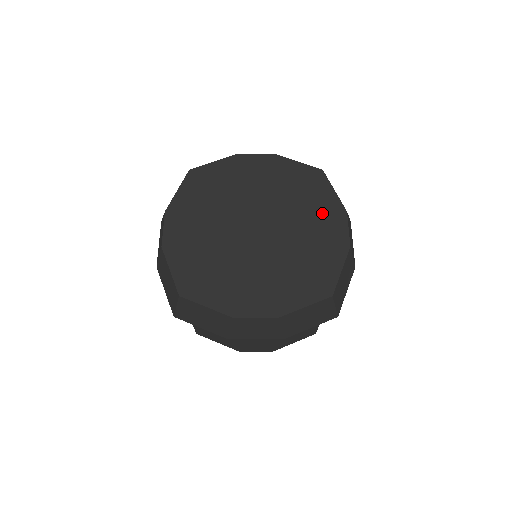
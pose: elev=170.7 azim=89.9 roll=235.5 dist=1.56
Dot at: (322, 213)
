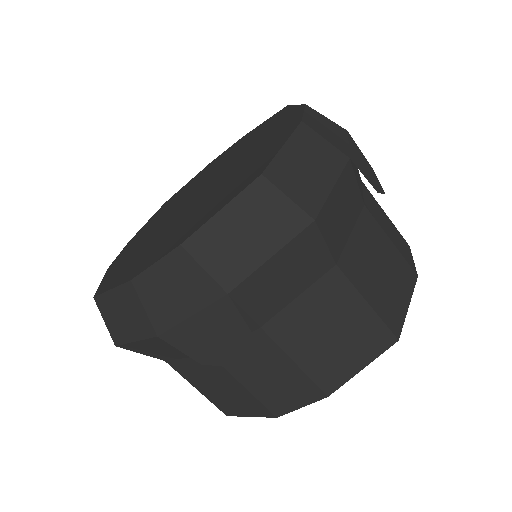
Dot at: (275, 128)
